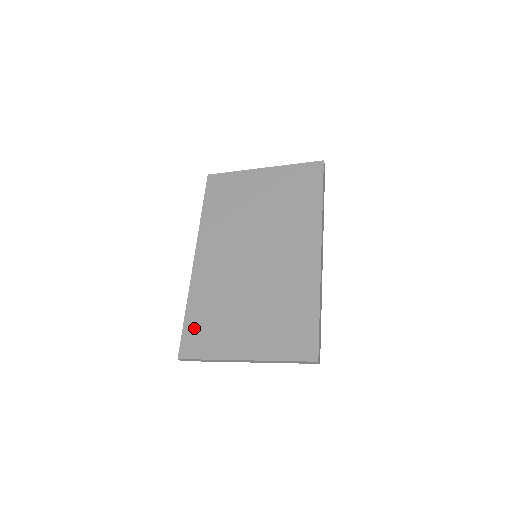
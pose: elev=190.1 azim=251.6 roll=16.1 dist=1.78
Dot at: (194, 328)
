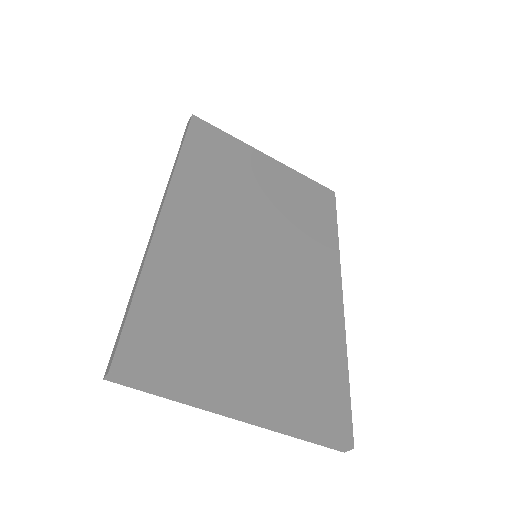
Dot at: (152, 323)
